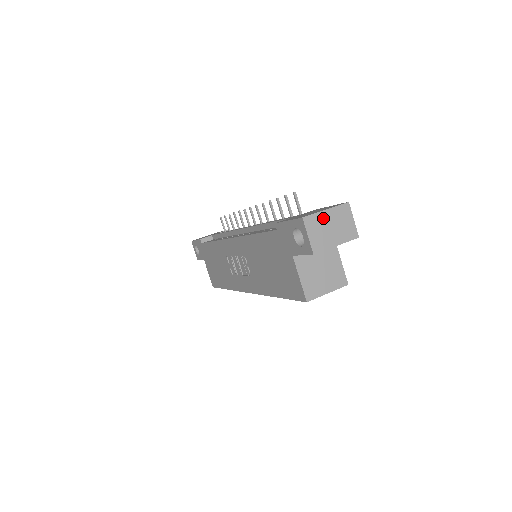
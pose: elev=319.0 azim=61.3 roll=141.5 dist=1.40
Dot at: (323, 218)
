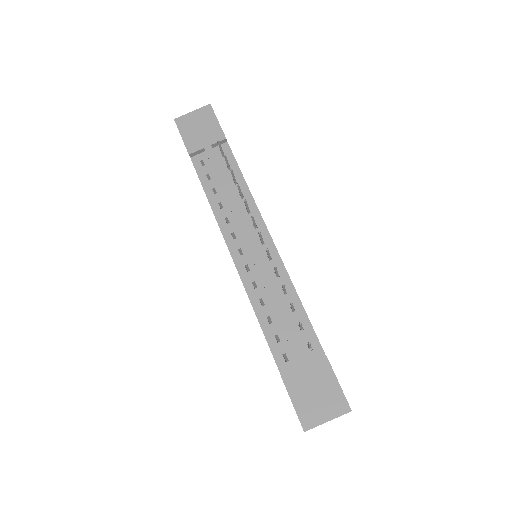
Dot at: occluded
